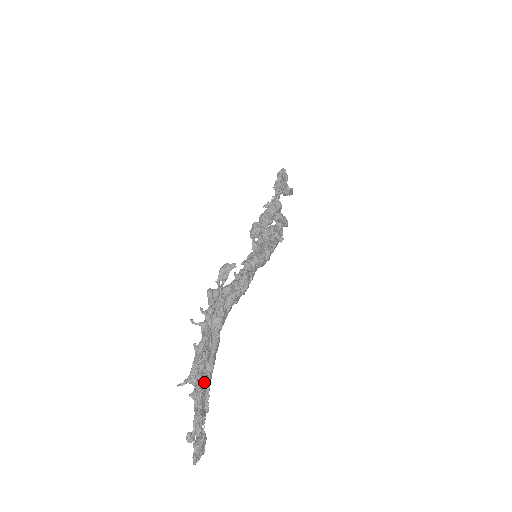
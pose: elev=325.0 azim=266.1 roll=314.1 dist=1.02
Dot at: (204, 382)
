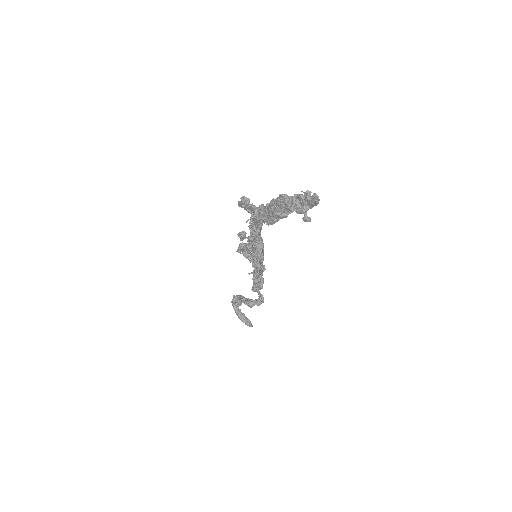
Dot at: occluded
